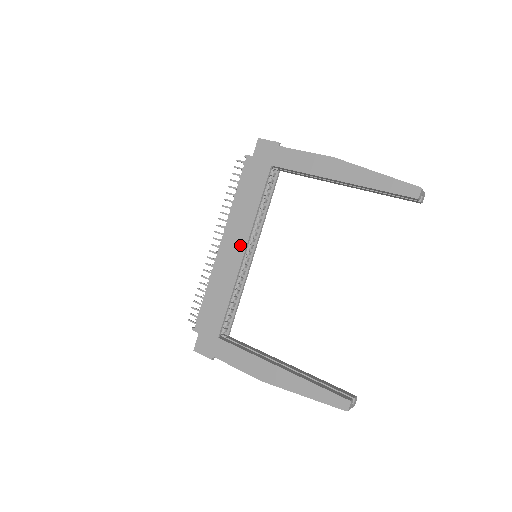
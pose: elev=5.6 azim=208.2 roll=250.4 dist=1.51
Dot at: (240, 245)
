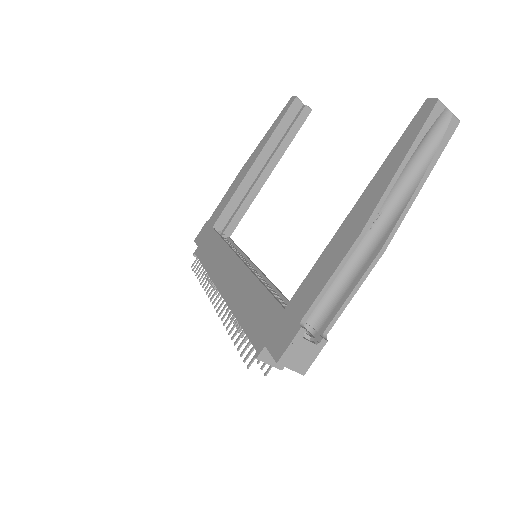
Dot at: (232, 264)
